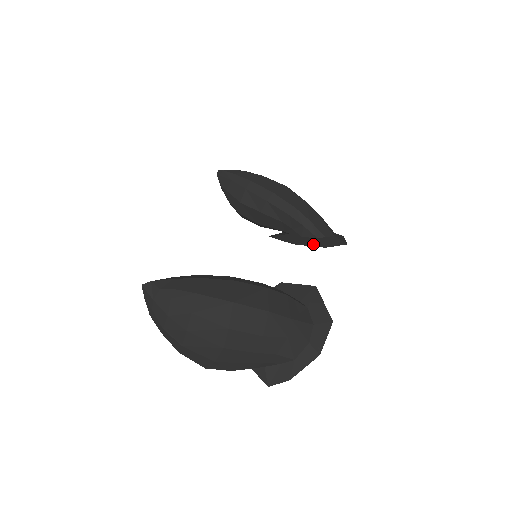
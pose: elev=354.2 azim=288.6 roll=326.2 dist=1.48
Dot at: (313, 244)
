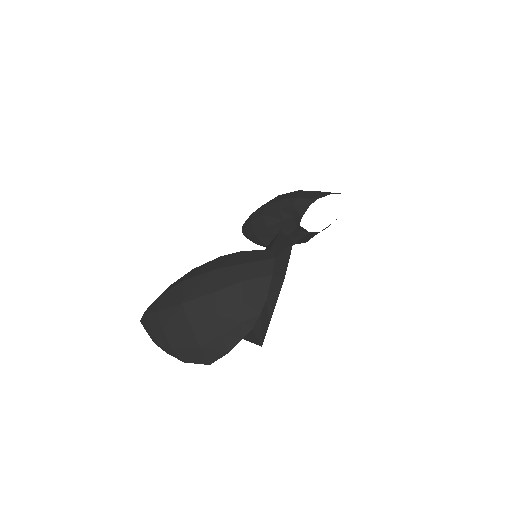
Dot at: occluded
